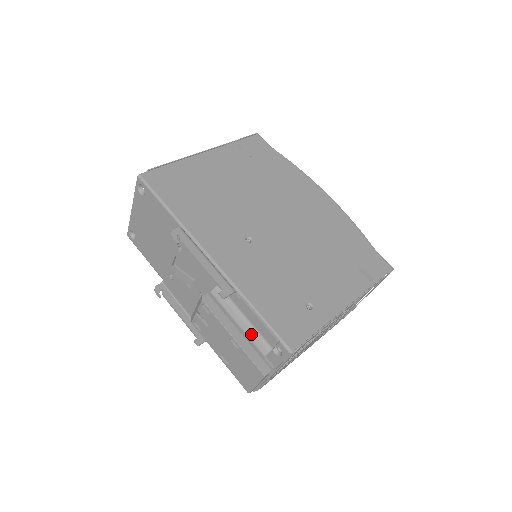
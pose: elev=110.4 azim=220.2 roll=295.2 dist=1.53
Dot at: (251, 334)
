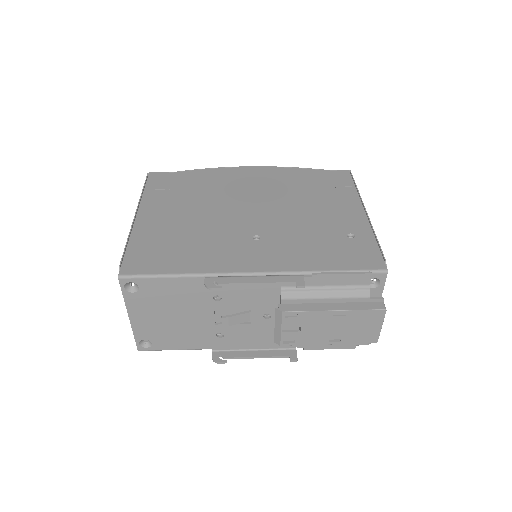
Dot at: (344, 293)
